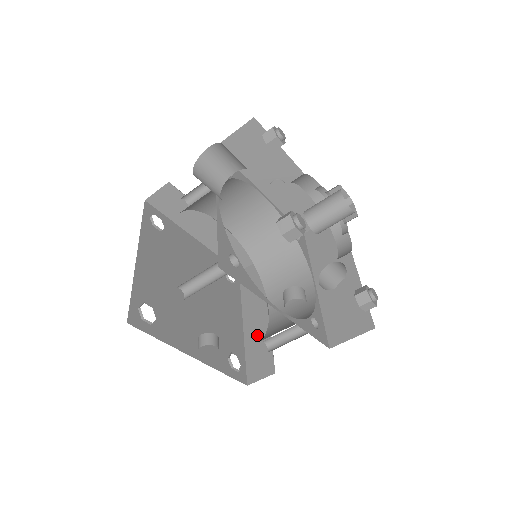
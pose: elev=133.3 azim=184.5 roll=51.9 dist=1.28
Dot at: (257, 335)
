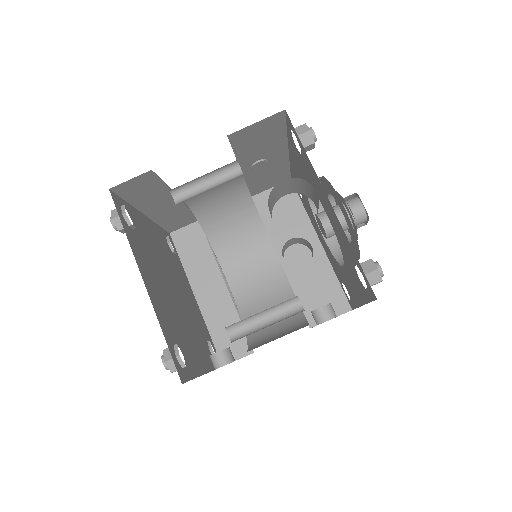
Dot at: (220, 313)
